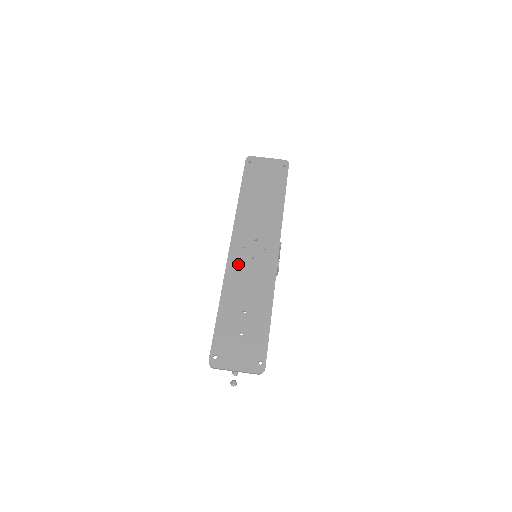
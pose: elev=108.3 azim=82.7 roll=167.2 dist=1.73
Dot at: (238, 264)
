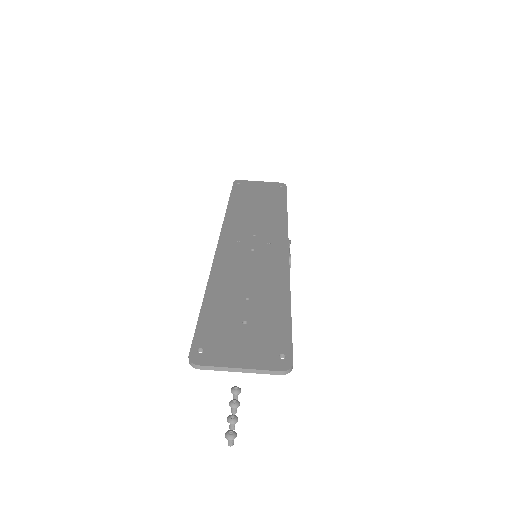
Dot at: (232, 255)
